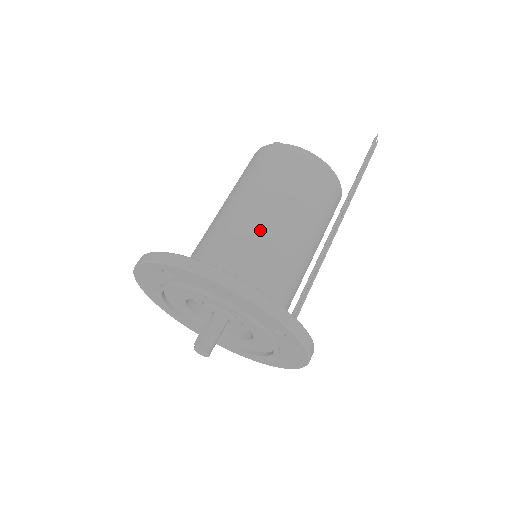
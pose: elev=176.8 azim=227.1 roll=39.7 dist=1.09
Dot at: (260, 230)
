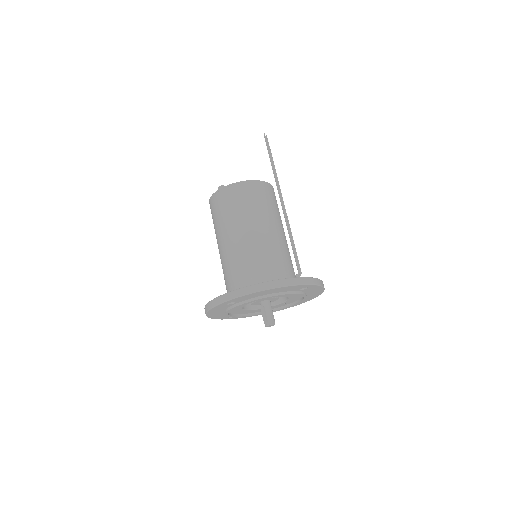
Dot at: (254, 245)
